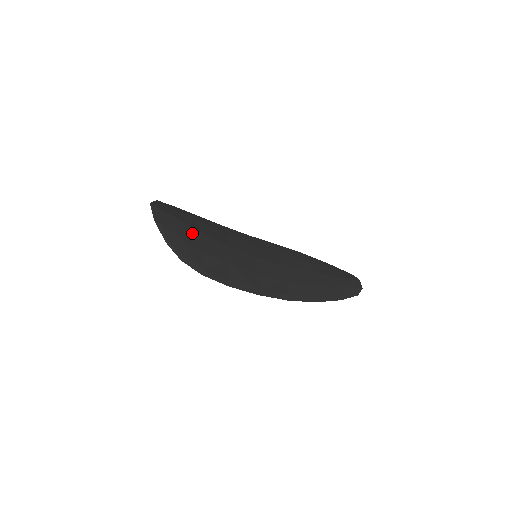
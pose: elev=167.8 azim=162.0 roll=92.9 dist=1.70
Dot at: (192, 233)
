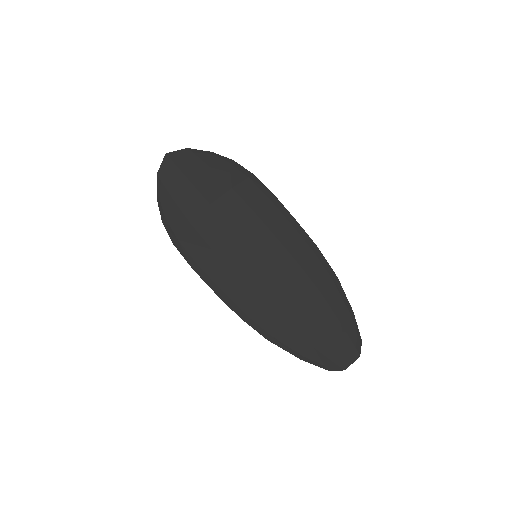
Dot at: (195, 201)
